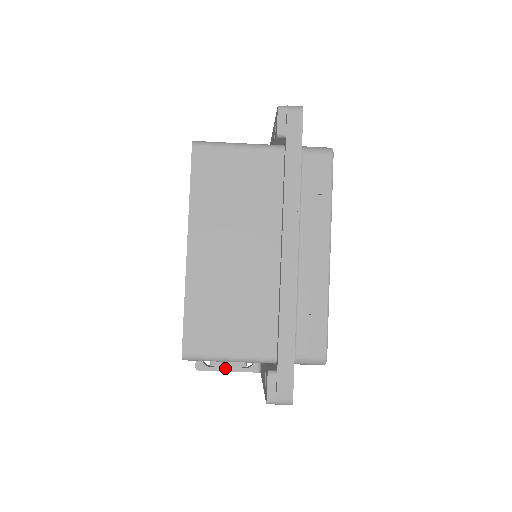
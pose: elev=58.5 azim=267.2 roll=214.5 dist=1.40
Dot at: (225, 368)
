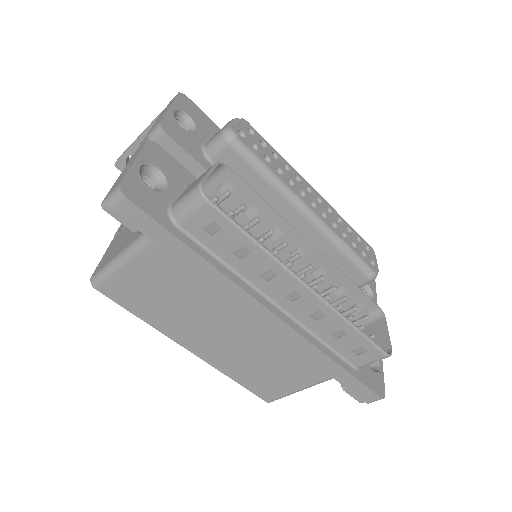
Dot at: occluded
